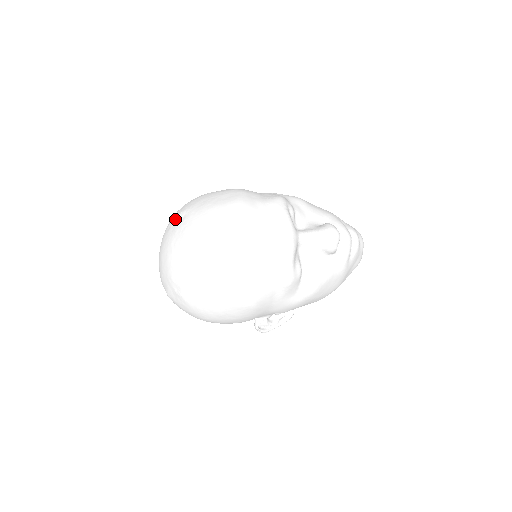
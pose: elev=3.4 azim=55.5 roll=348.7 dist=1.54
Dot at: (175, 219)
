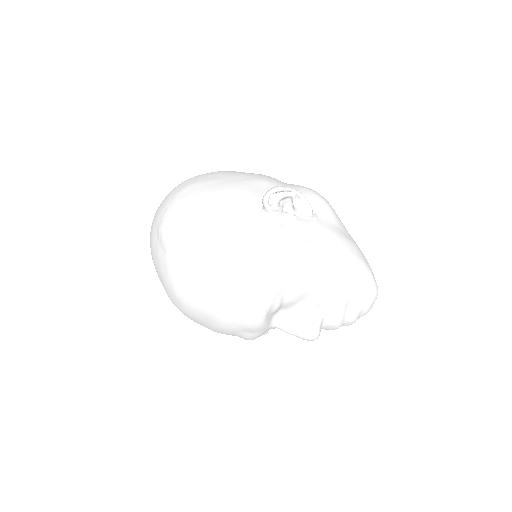
Dot at: (159, 237)
